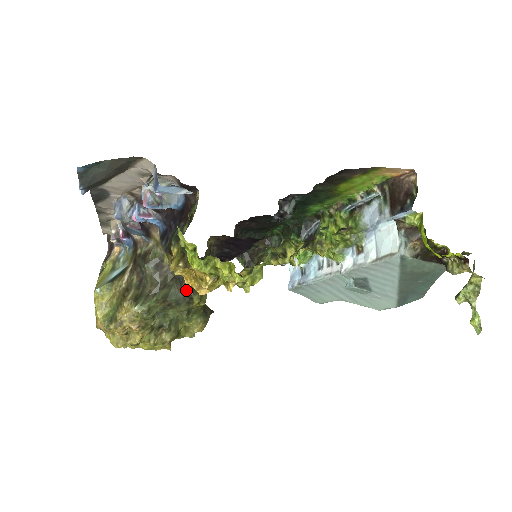
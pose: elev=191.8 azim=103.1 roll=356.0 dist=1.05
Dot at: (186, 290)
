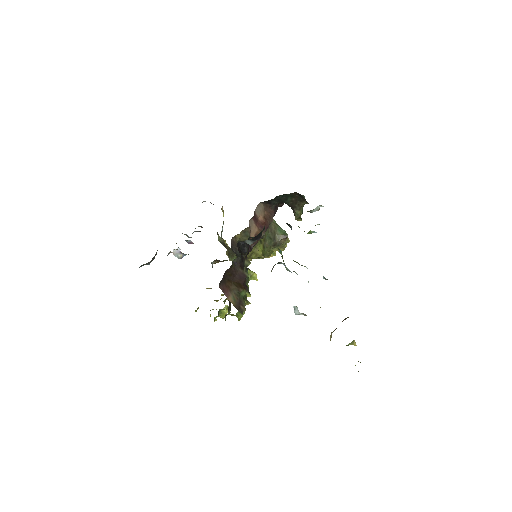
Dot at: occluded
